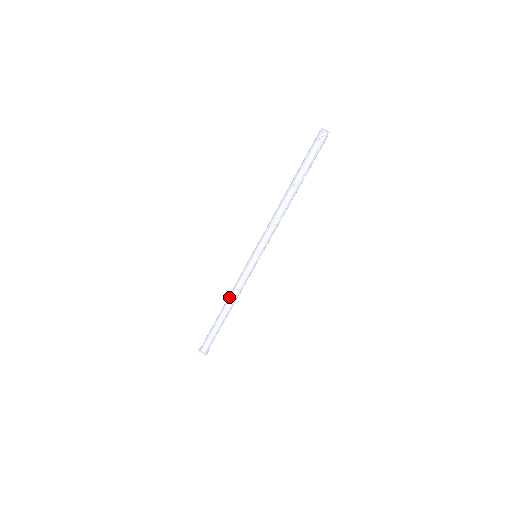
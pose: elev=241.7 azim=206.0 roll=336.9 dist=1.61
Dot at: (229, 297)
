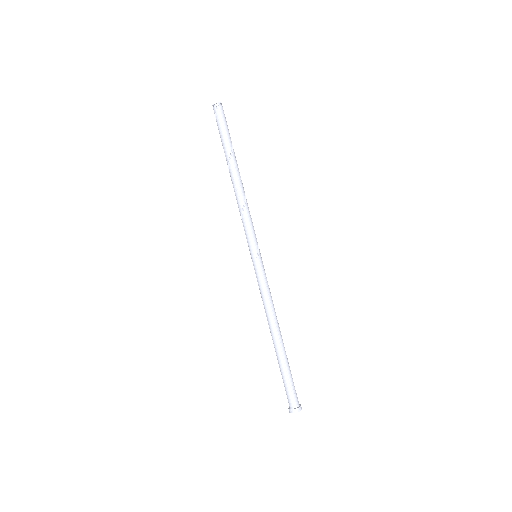
Dot at: (267, 319)
